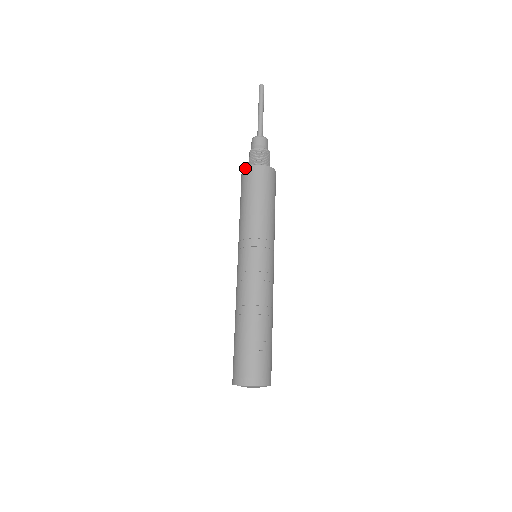
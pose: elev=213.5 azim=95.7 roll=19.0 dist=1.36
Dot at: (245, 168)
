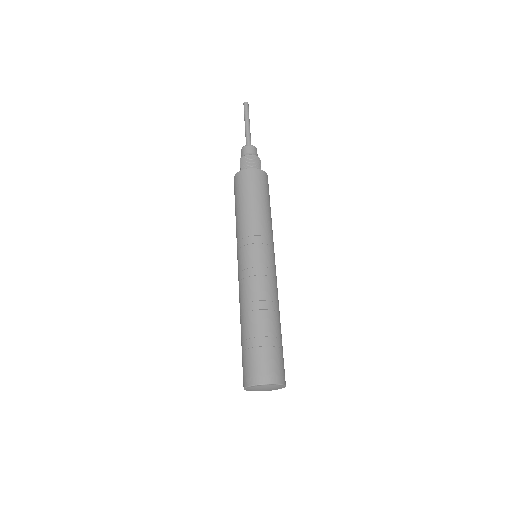
Dot at: (237, 173)
